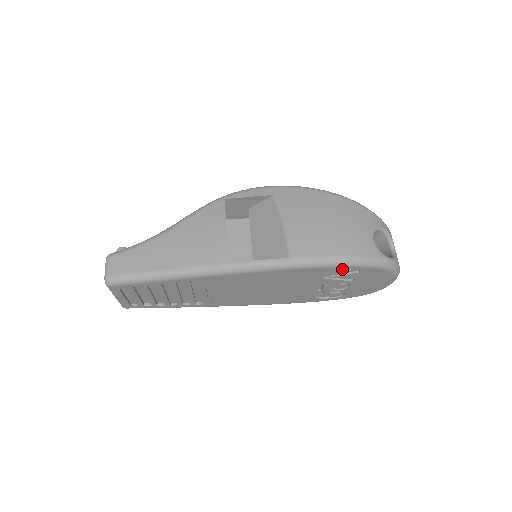
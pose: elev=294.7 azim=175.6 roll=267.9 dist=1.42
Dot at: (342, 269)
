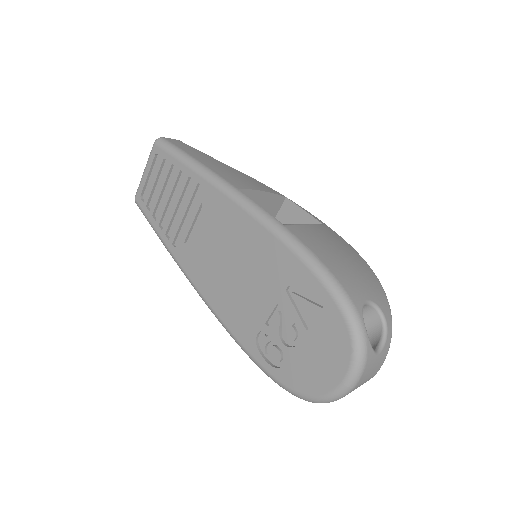
Dot at: (312, 281)
